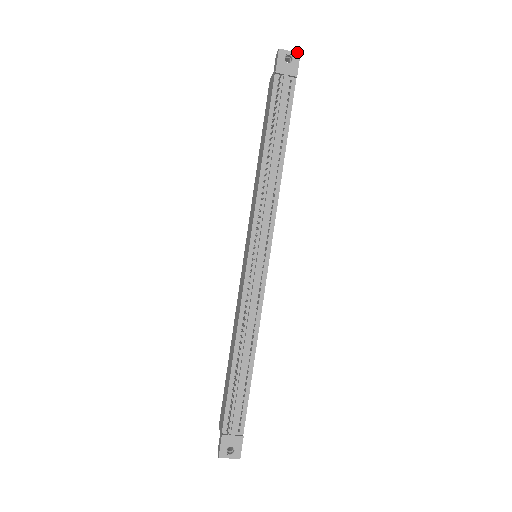
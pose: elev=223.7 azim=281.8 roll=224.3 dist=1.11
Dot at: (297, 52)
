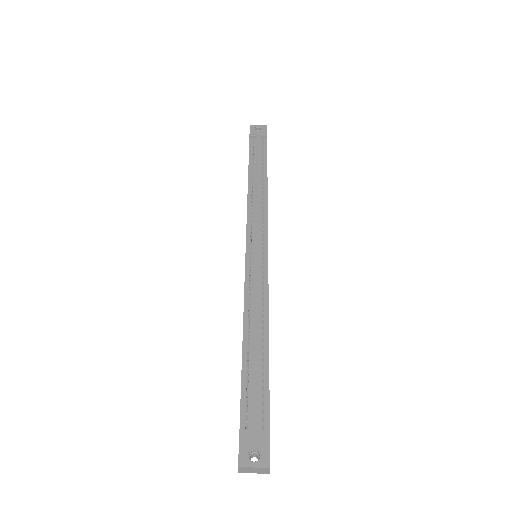
Dot at: (264, 125)
